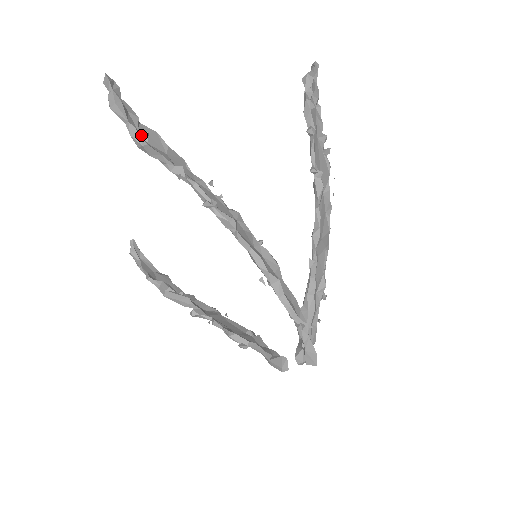
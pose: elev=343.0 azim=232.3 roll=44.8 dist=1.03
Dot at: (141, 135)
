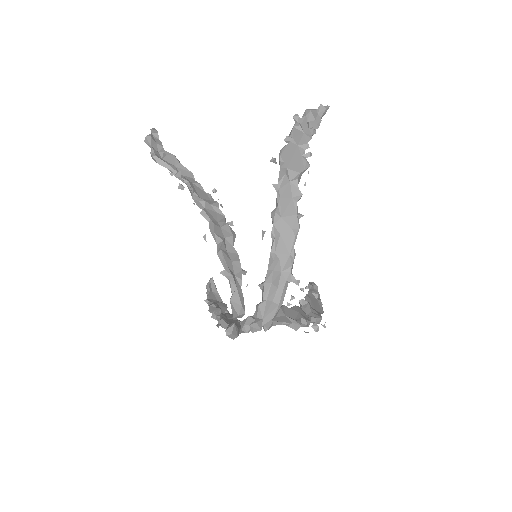
Dot at: (159, 155)
